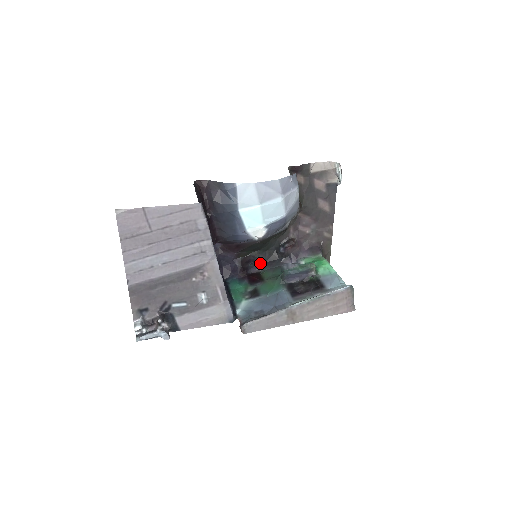
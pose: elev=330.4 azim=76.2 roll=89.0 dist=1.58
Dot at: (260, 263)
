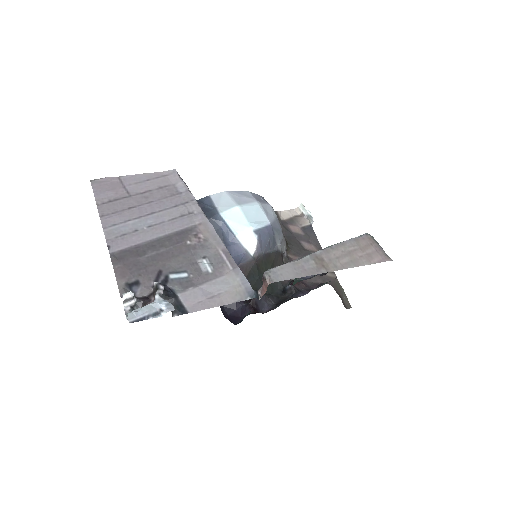
Dot at: (270, 304)
